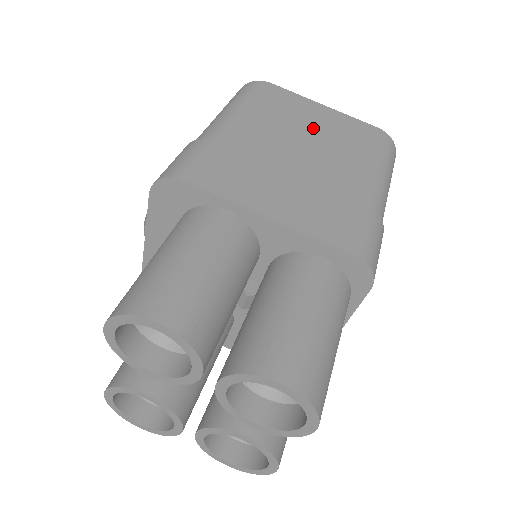
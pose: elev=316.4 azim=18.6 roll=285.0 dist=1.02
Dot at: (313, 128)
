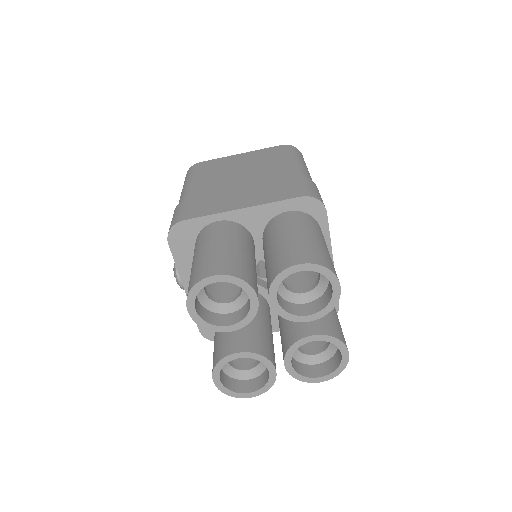
Dot at: (241, 165)
